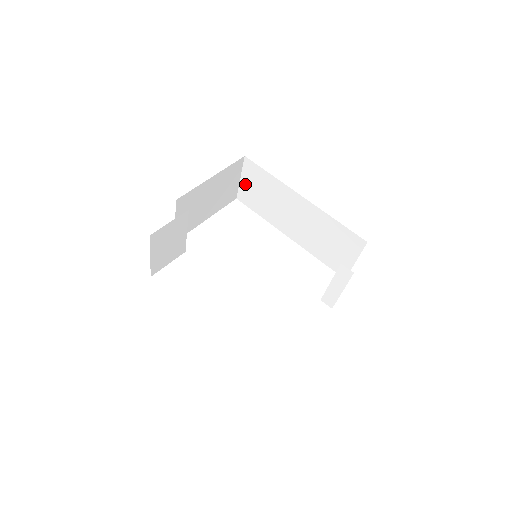
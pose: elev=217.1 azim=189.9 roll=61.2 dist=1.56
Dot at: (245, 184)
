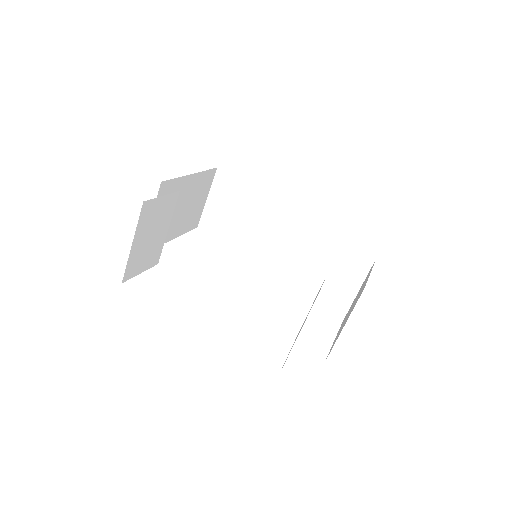
Dot at: (213, 204)
